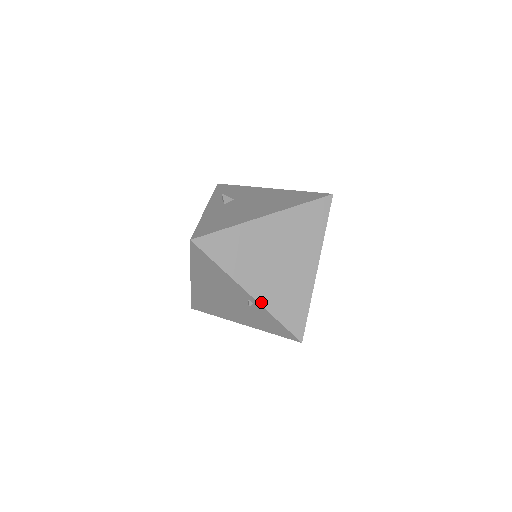
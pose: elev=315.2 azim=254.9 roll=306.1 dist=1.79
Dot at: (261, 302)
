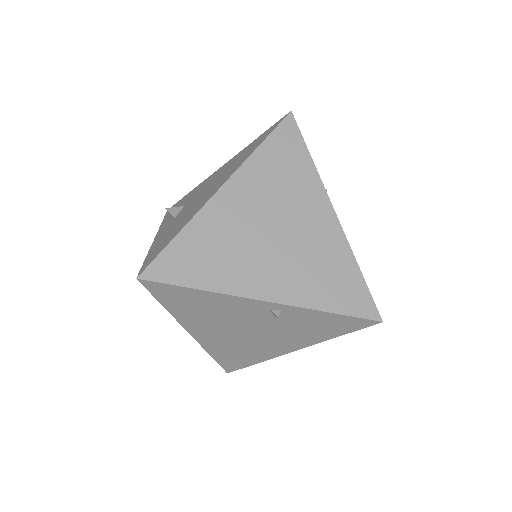
Dot at: (288, 302)
